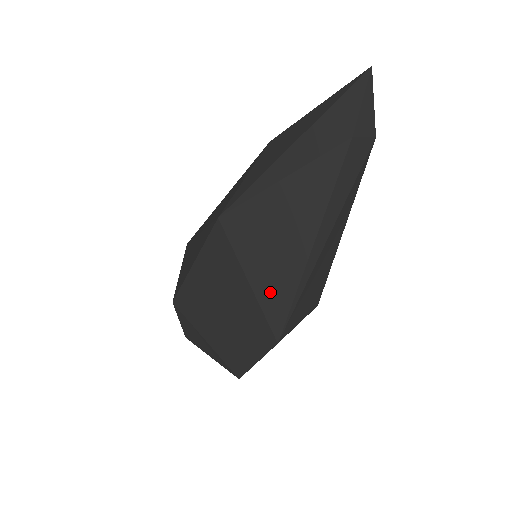
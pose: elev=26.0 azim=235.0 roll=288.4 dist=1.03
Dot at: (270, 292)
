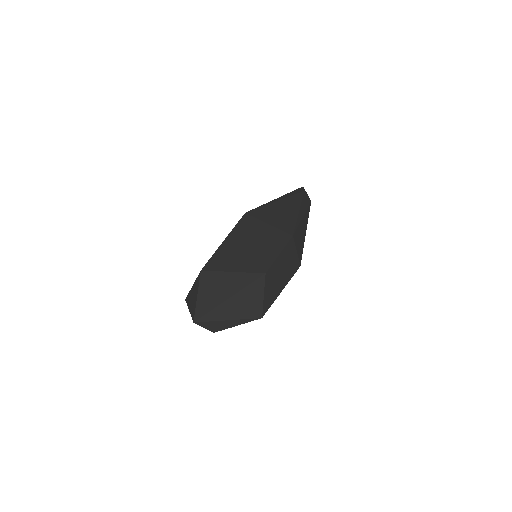
Dot at: (282, 224)
